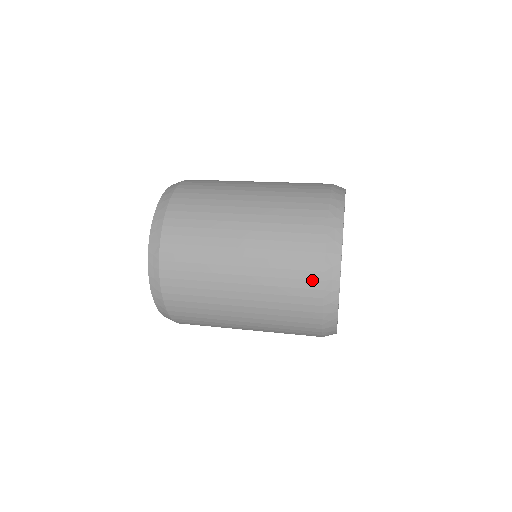
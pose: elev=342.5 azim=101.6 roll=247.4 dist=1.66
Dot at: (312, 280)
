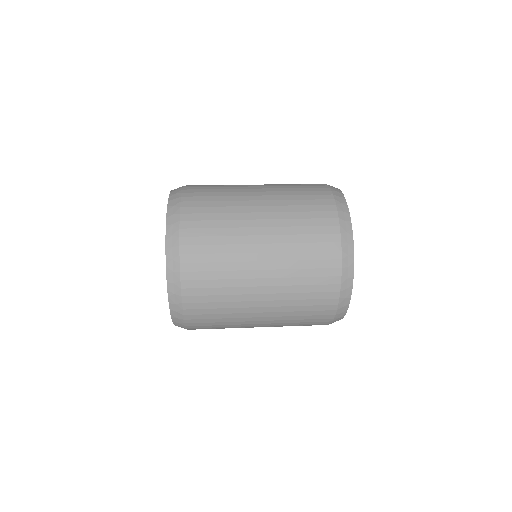
Dot at: (327, 211)
